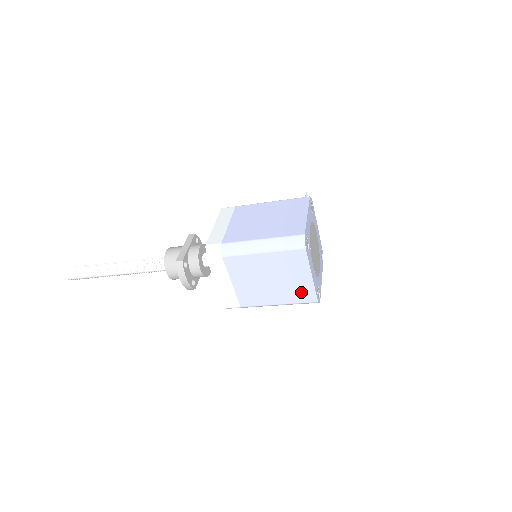
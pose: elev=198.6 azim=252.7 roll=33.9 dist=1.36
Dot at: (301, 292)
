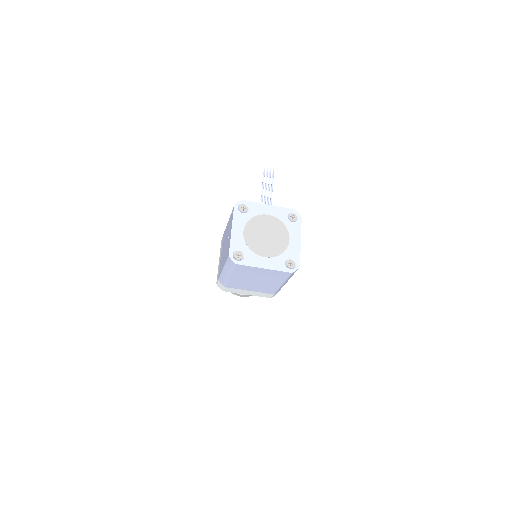
Dot at: (277, 275)
